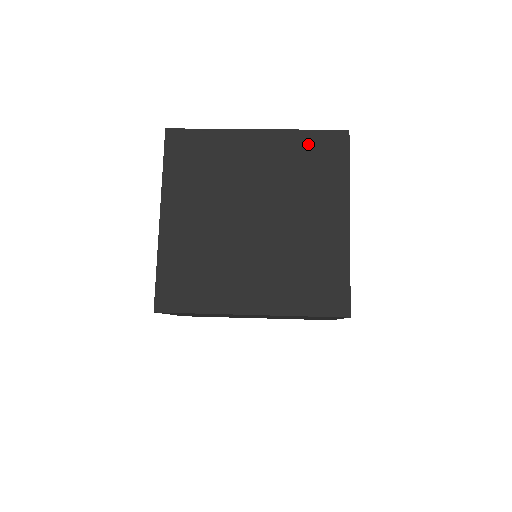
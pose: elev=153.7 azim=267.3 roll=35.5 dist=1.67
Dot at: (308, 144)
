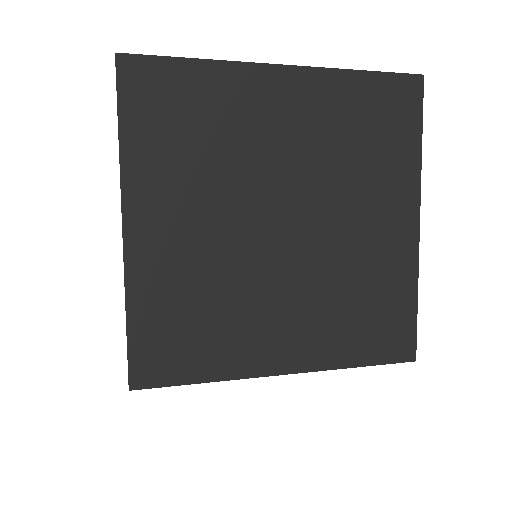
Dot at: (364, 96)
